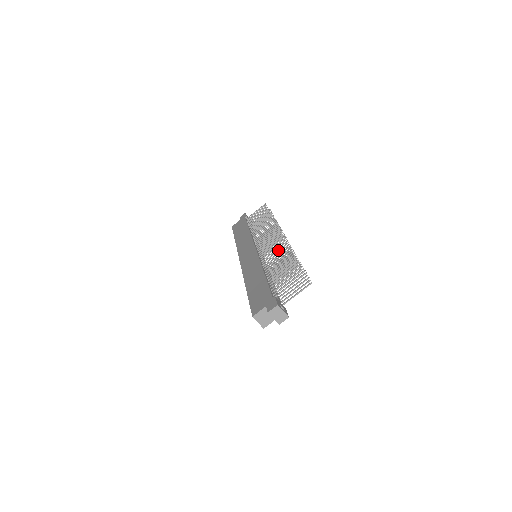
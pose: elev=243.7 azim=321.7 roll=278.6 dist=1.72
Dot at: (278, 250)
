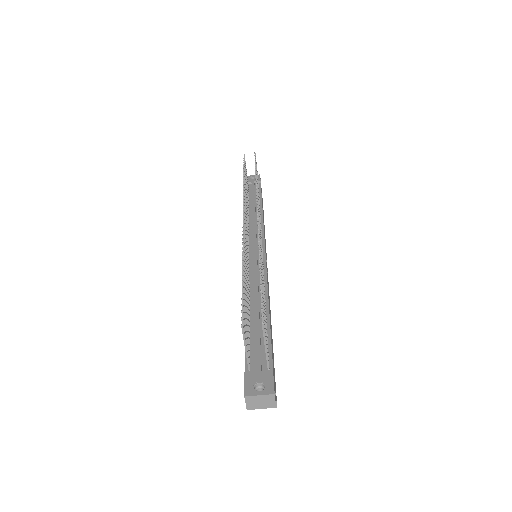
Dot at: occluded
